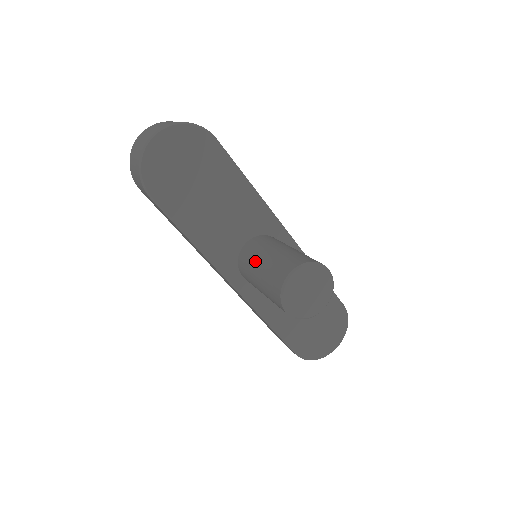
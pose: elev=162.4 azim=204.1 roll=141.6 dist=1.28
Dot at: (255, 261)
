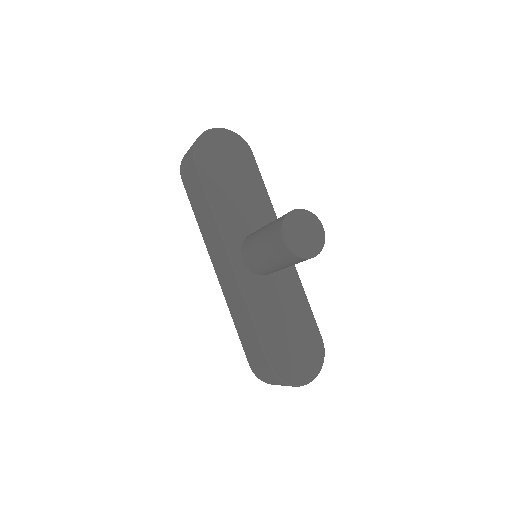
Dot at: (261, 229)
